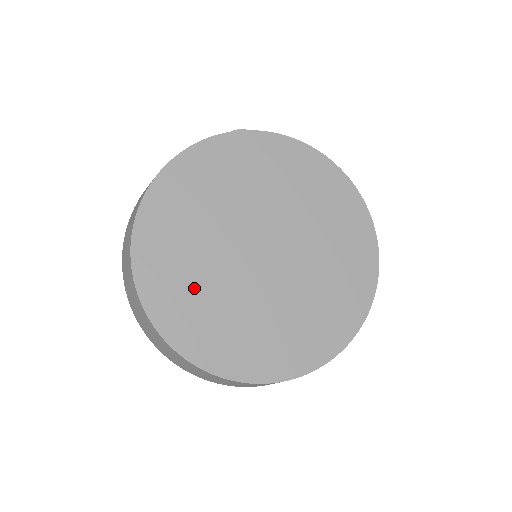
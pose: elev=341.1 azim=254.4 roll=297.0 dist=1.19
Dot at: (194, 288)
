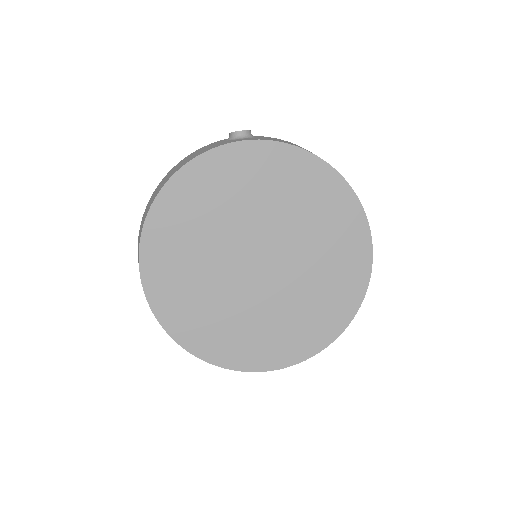
Dot at: (196, 296)
